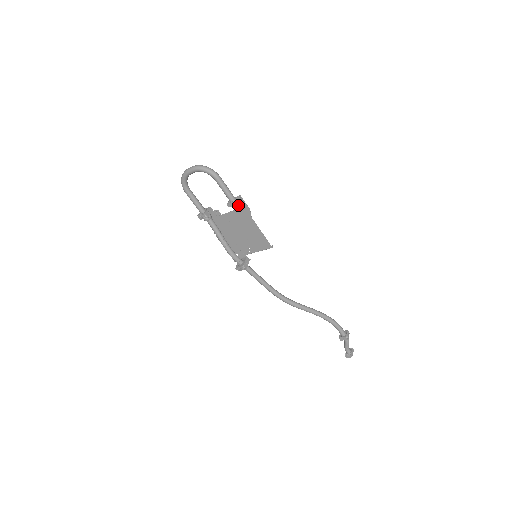
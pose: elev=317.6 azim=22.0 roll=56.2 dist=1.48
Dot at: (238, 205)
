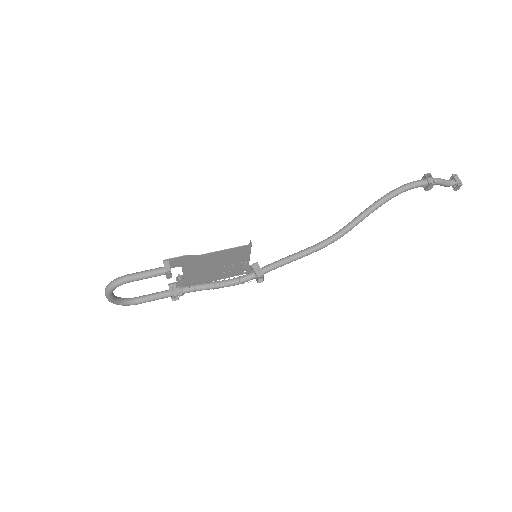
Dot at: (176, 264)
